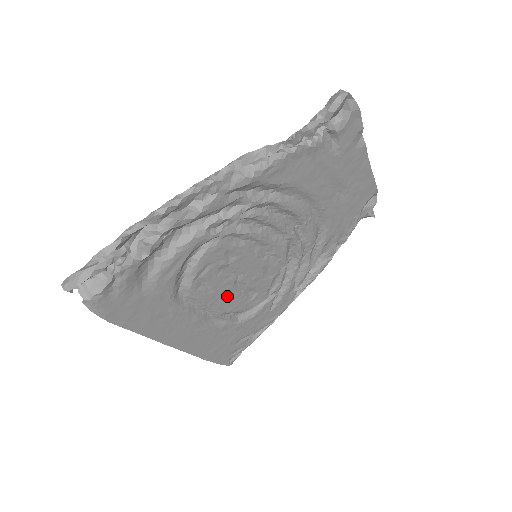
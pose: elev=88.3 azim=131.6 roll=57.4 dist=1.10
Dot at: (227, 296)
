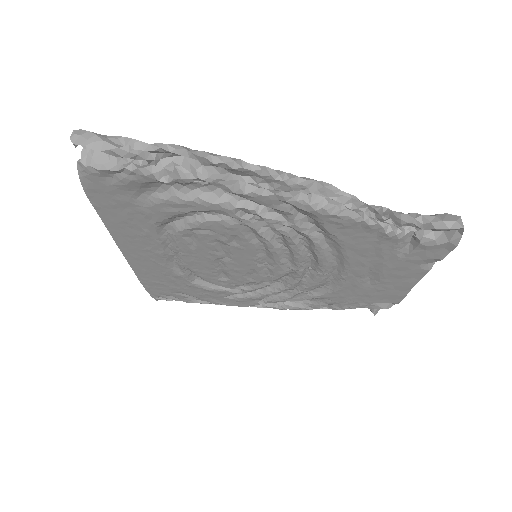
Dot at: (202, 261)
